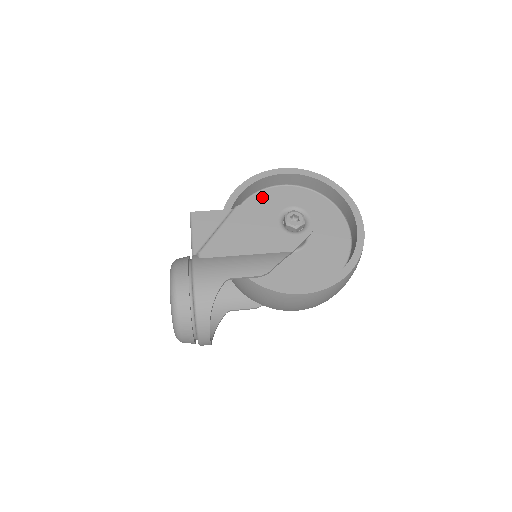
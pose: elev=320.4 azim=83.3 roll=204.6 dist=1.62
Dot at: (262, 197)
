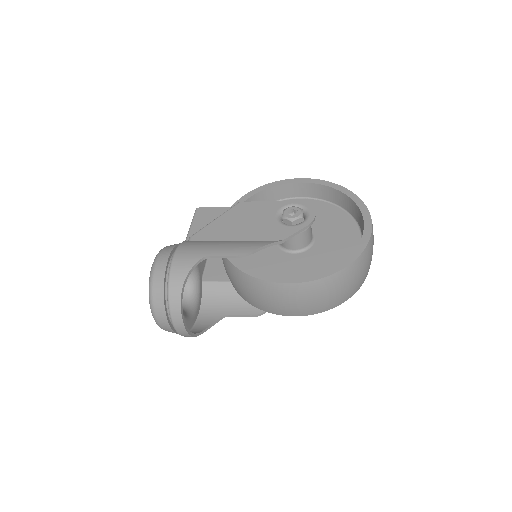
Dot at: occluded
